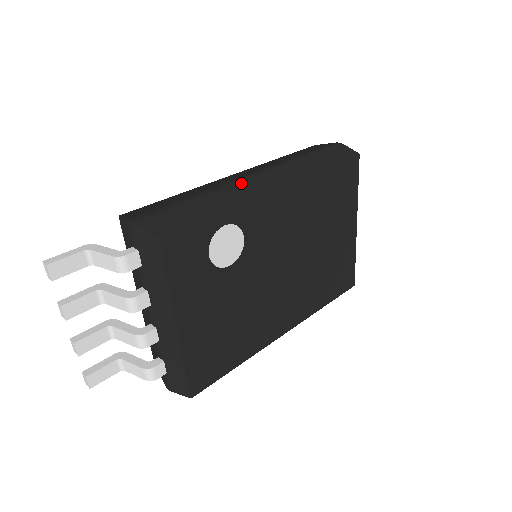
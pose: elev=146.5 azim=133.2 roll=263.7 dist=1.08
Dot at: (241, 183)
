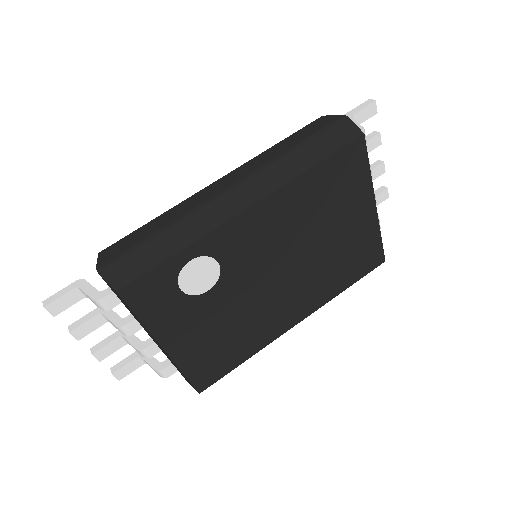
Dot at: (212, 204)
